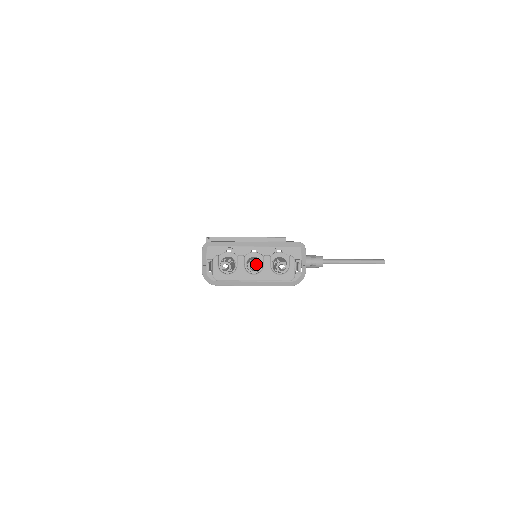
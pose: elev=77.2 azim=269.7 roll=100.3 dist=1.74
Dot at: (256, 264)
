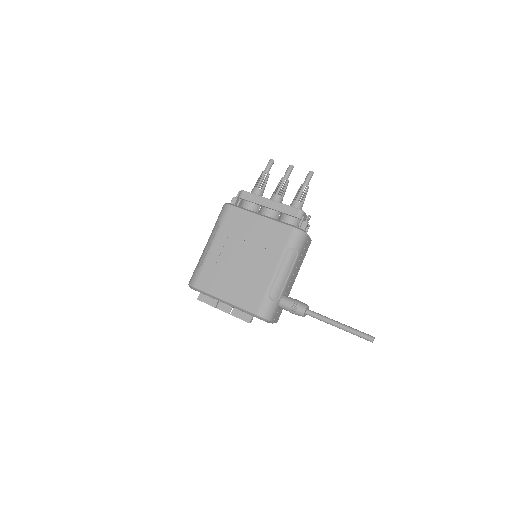
Dot at: (287, 181)
